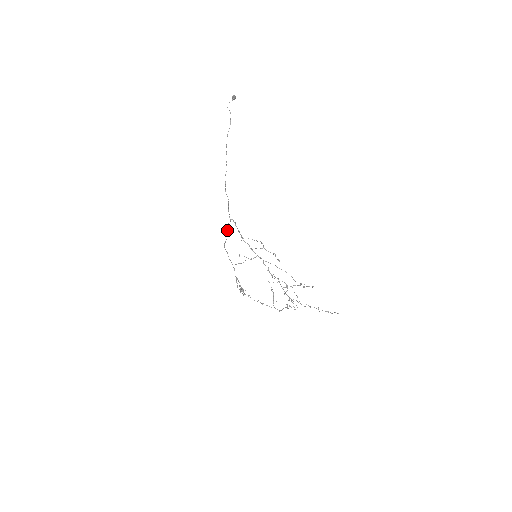
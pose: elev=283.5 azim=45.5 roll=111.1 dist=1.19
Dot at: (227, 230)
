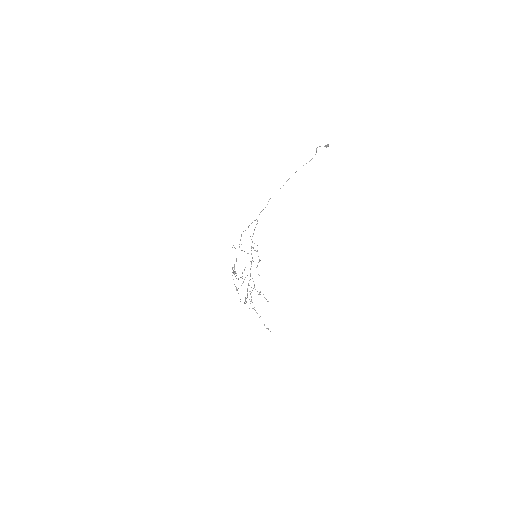
Dot at: occluded
